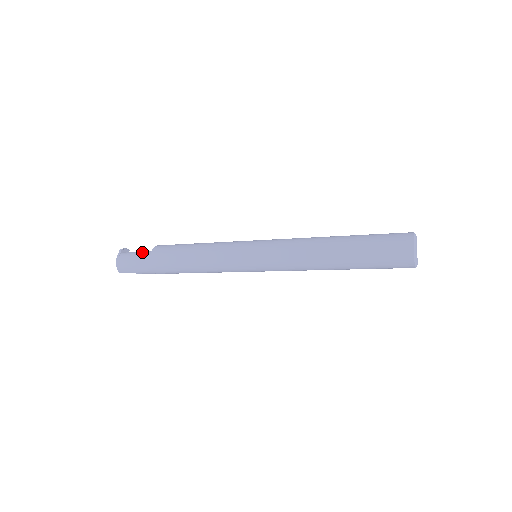
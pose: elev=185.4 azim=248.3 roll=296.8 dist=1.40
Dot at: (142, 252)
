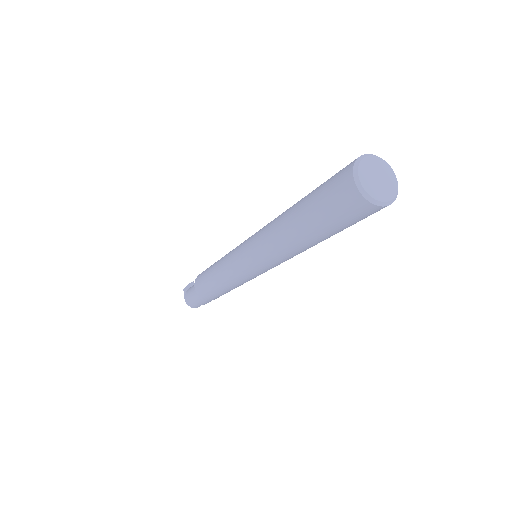
Dot at: (193, 287)
